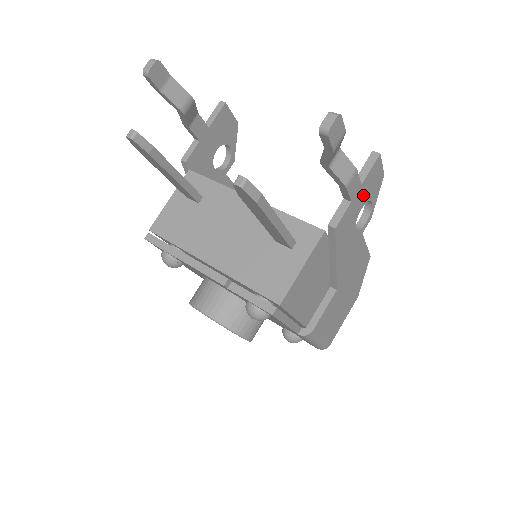
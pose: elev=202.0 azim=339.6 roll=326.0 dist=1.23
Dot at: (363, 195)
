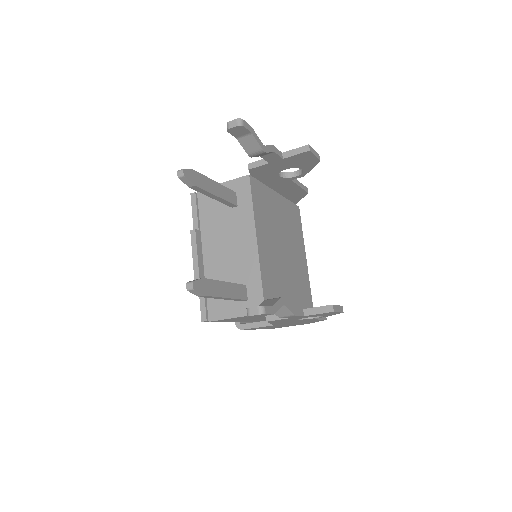
Dot at: (308, 316)
